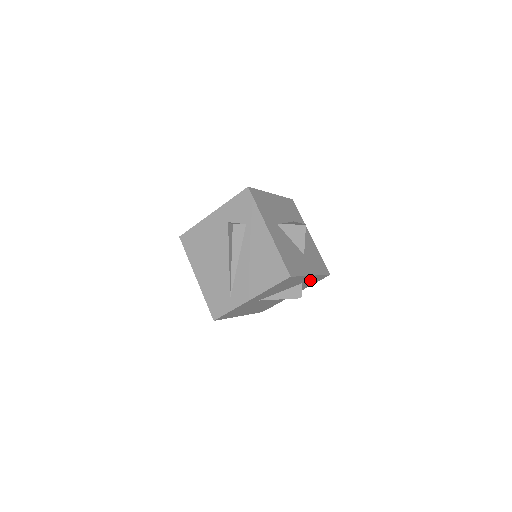
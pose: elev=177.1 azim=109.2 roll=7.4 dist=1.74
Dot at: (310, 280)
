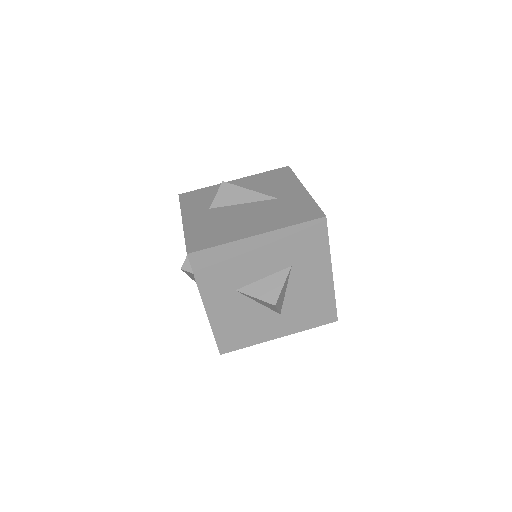
Dot at: occluded
